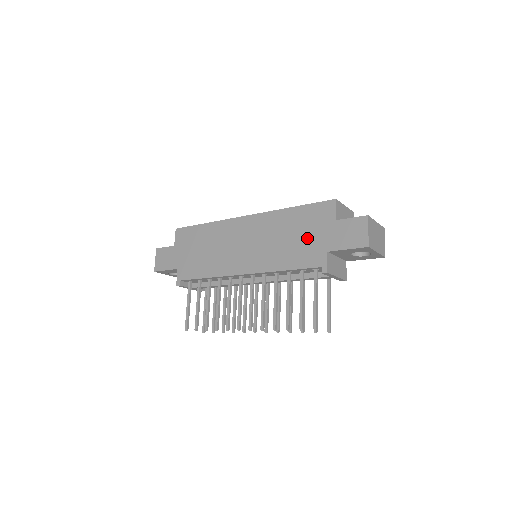
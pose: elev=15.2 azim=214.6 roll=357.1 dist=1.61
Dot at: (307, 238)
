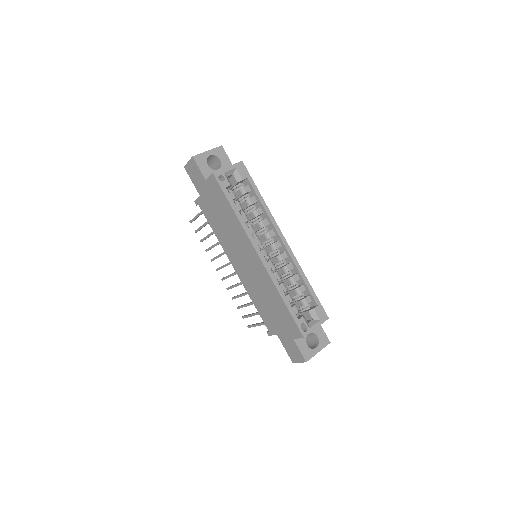
Dot at: (275, 318)
